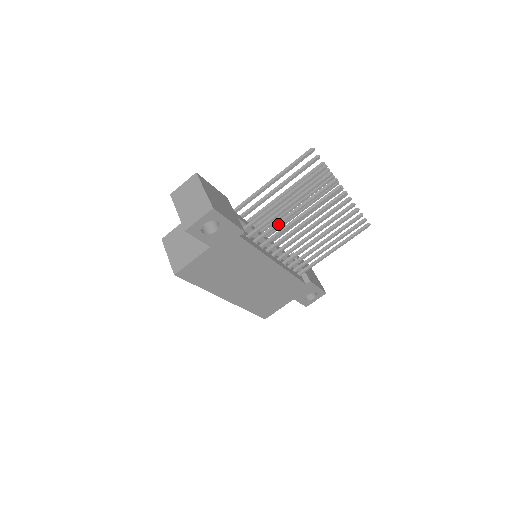
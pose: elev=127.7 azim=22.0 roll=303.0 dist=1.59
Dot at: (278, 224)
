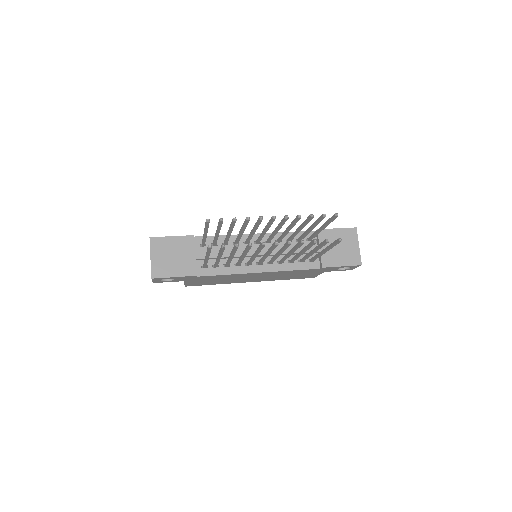
Dot at: (228, 261)
